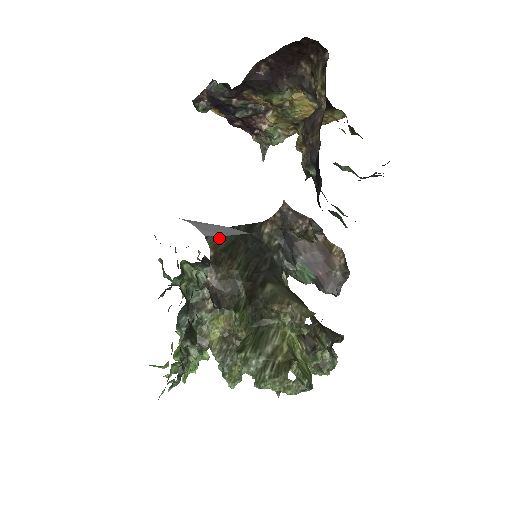
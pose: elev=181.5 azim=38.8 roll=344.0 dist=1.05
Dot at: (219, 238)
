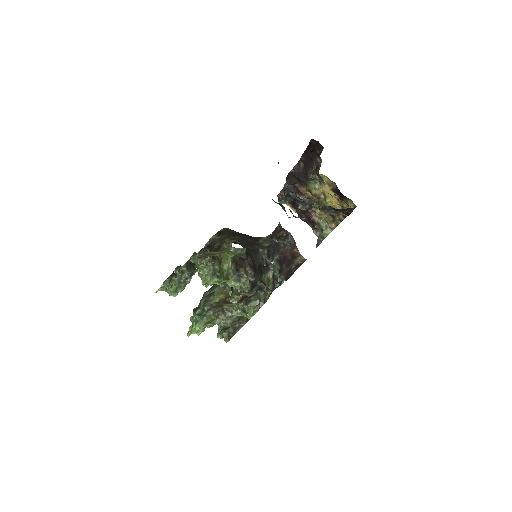
Dot at: (233, 231)
